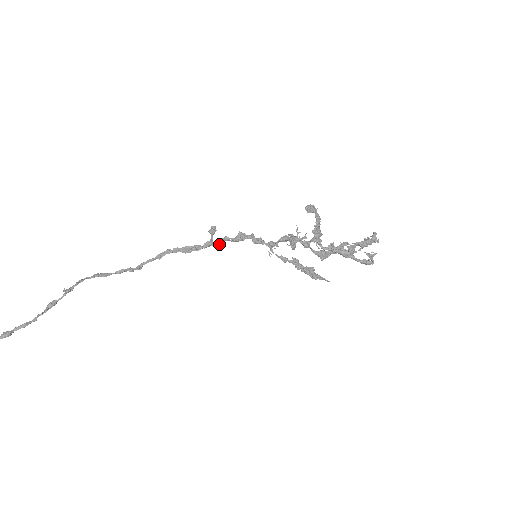
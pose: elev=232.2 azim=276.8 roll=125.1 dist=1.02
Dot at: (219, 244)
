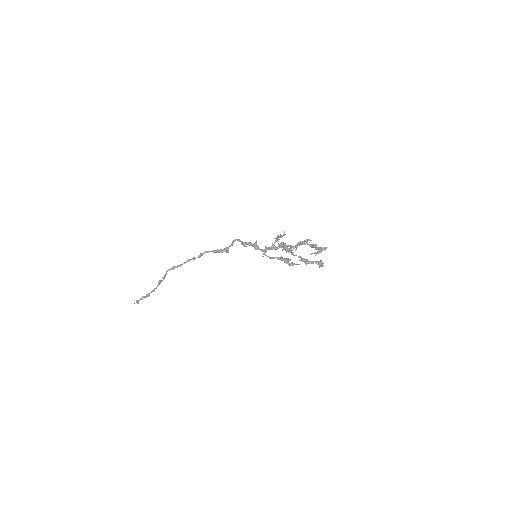
Dot at: occluded
